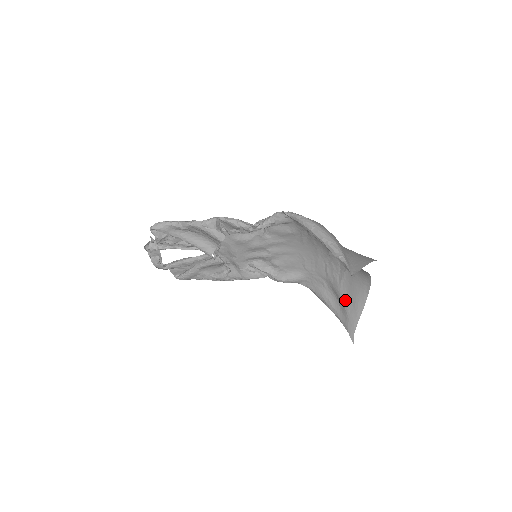
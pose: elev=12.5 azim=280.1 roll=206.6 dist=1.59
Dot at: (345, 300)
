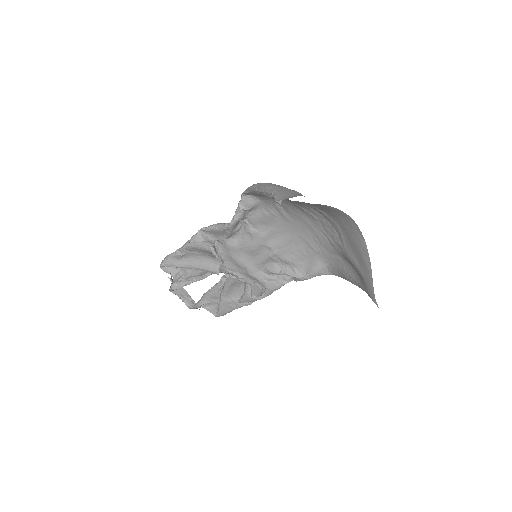
Dot at: (355, 262)
